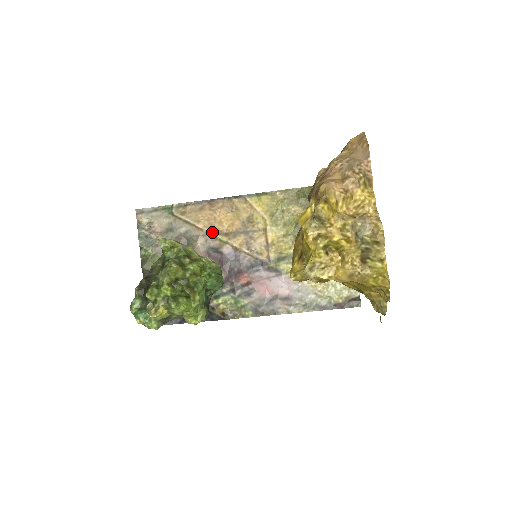
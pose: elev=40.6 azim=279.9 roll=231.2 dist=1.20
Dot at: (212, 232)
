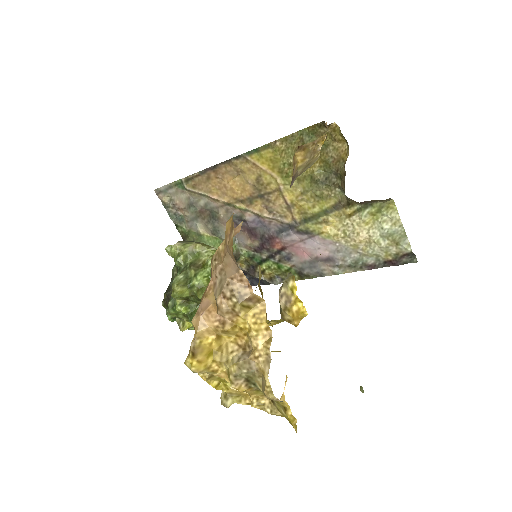
Dot at: (228, 202)
